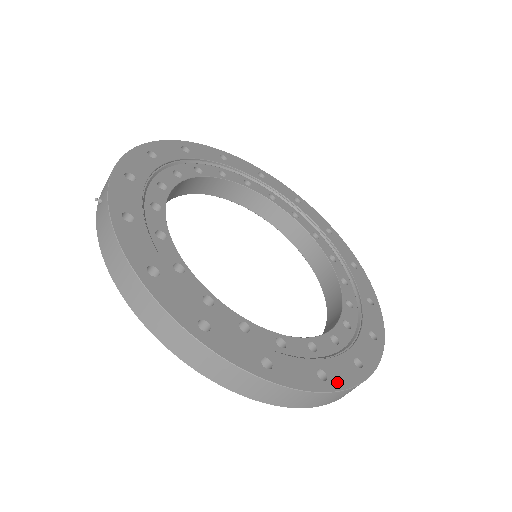
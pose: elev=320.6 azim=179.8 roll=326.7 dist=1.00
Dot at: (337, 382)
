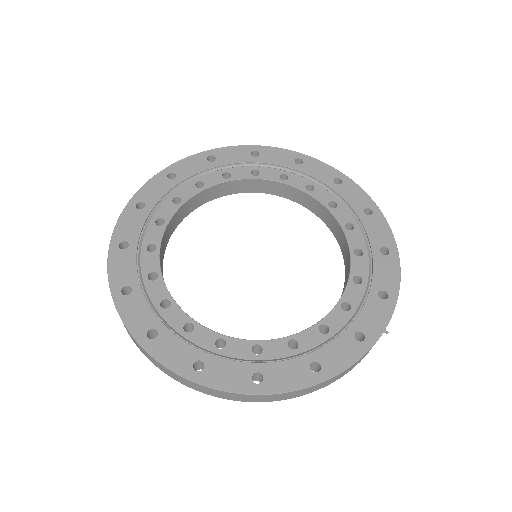
Dot at: (209, 378)
